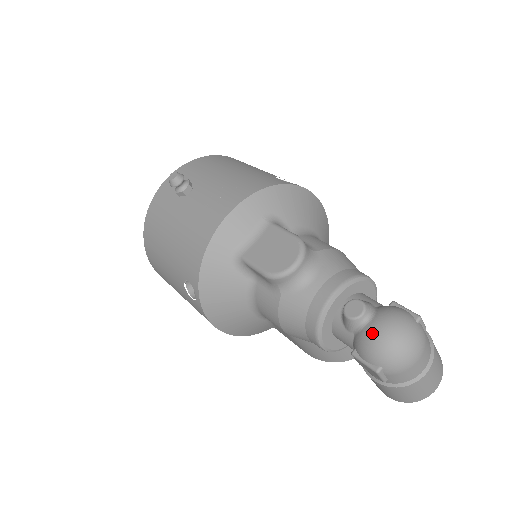
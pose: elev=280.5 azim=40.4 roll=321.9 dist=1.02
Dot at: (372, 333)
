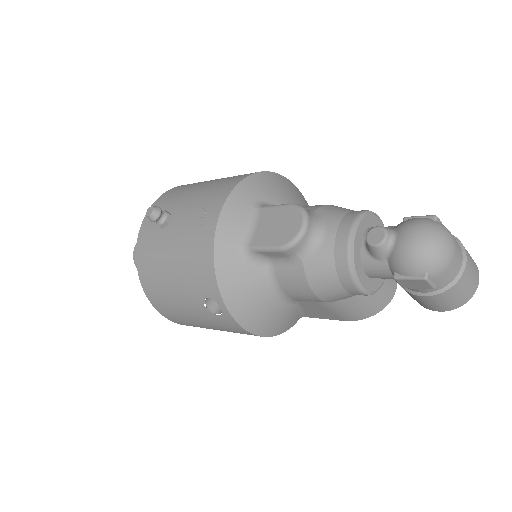
Dot at: (404, 246)
